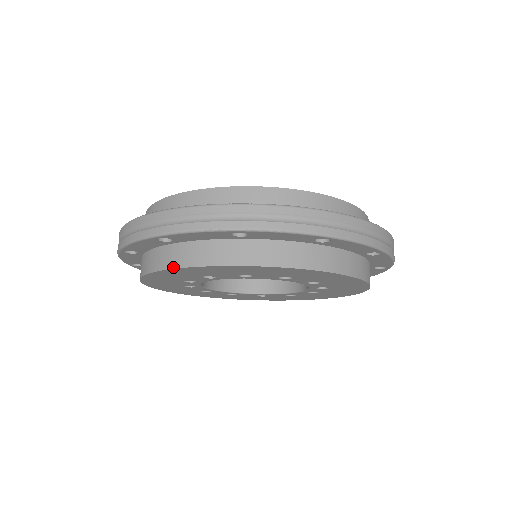
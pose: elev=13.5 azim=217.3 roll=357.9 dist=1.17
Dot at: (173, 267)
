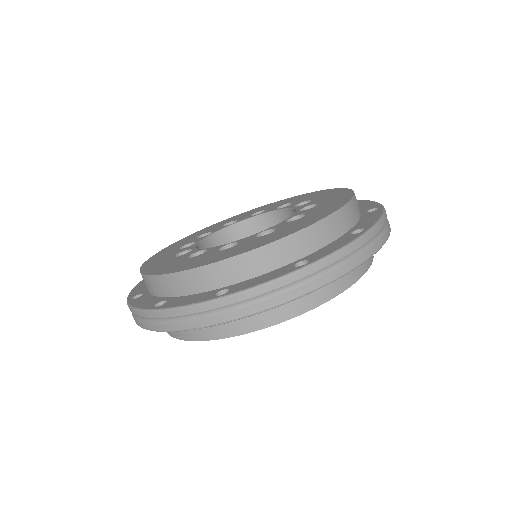
Dot at: (188, 340)
